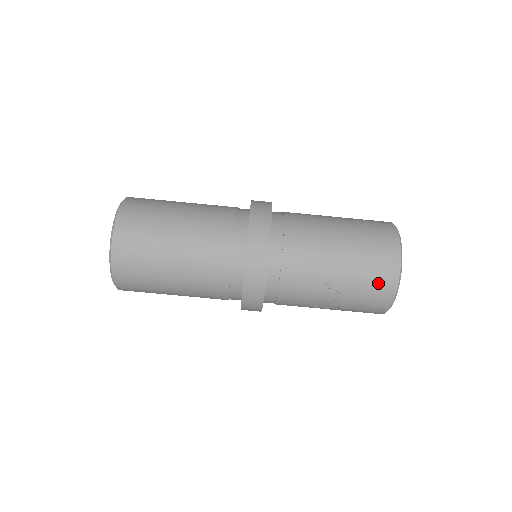
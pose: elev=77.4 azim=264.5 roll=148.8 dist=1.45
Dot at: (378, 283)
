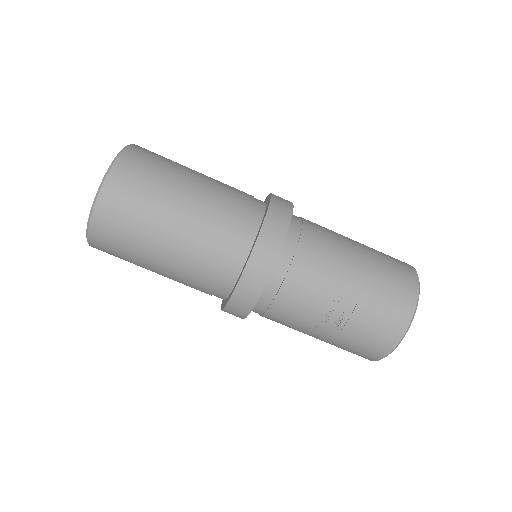
Dot at: (390, 315)
